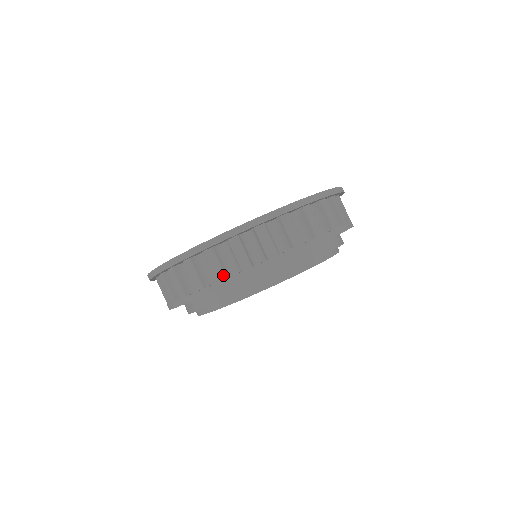
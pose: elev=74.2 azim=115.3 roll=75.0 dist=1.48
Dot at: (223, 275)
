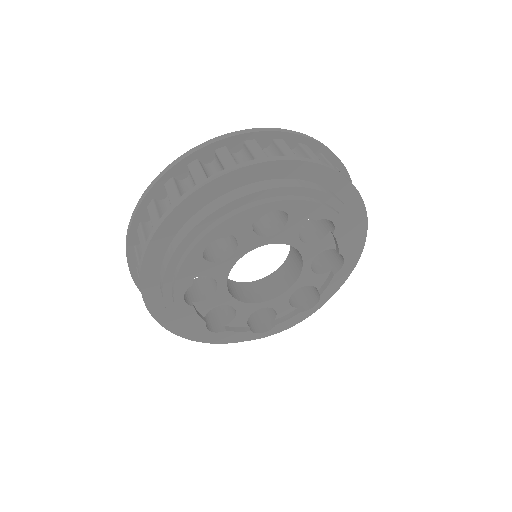
Dot at: occluded
